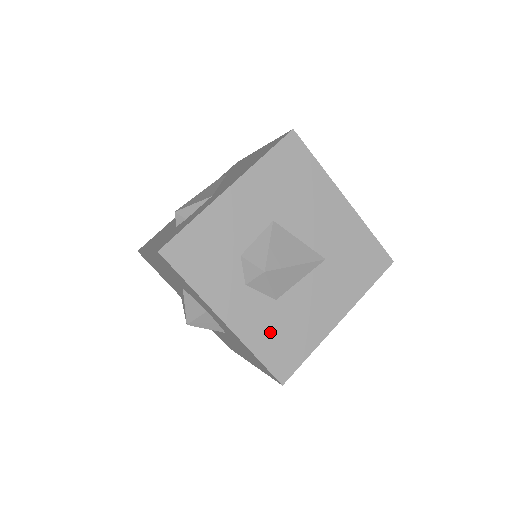
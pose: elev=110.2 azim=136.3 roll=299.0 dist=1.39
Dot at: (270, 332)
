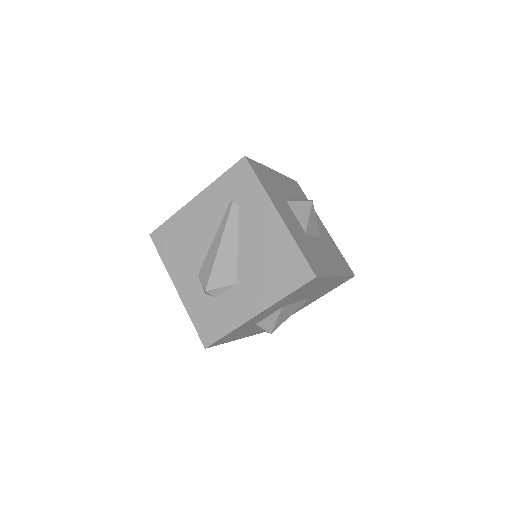
Dot at: occluded
